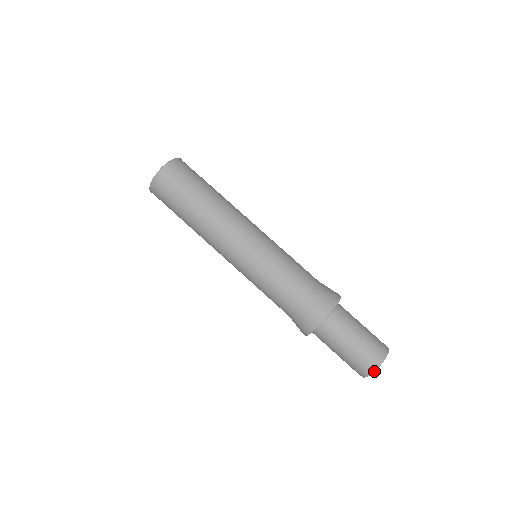
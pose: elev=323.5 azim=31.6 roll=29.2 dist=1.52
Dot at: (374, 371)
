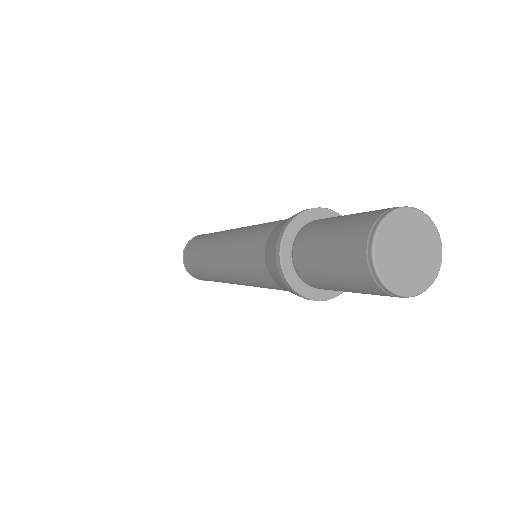
Dot at: (372, 241)
